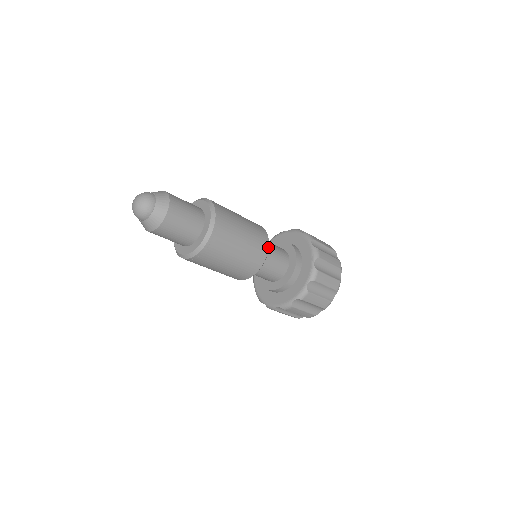
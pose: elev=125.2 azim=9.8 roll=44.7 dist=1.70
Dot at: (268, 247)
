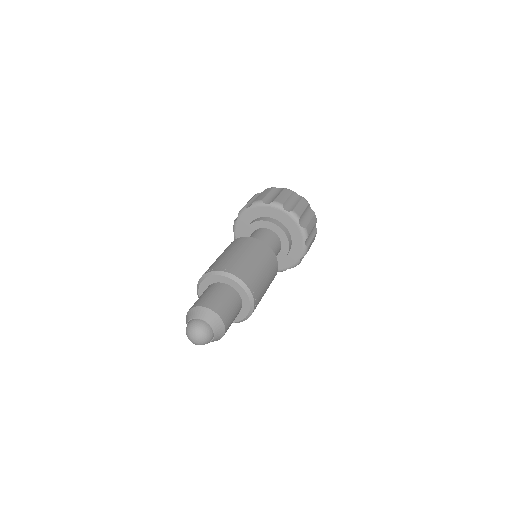
Dot at: occluded
